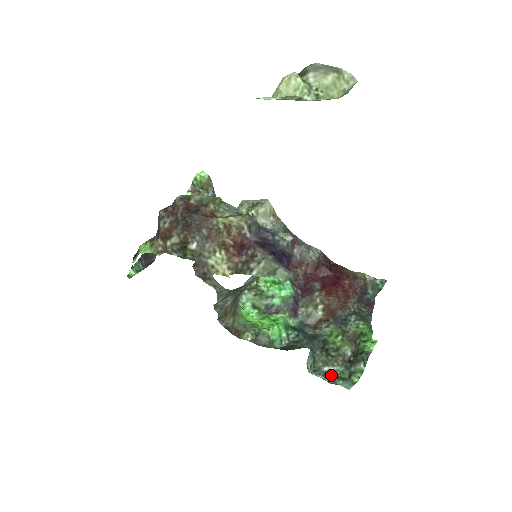
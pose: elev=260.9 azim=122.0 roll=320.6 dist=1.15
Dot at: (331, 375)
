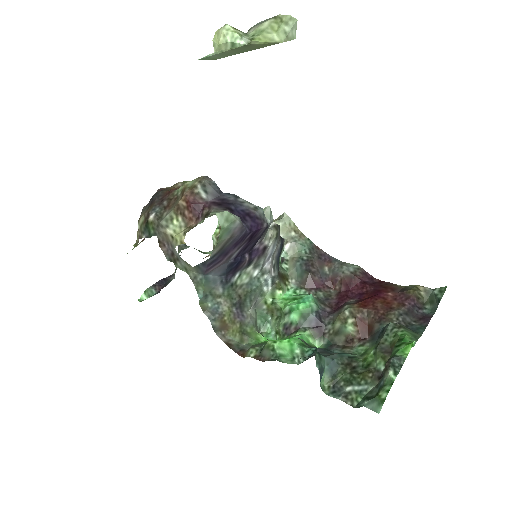
Dot at: (356, 397)
